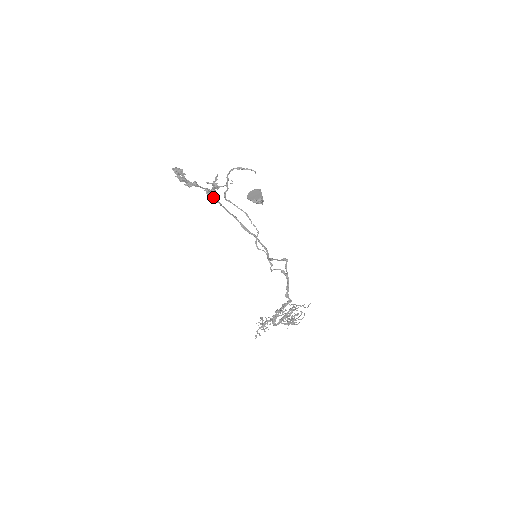
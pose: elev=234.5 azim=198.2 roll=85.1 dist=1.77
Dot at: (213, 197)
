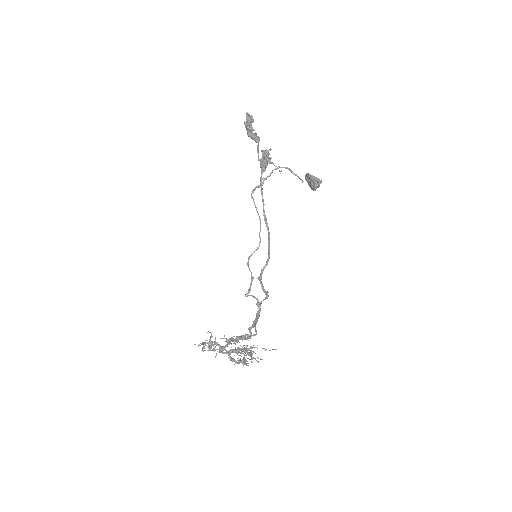
Dot at: (263, 164)
